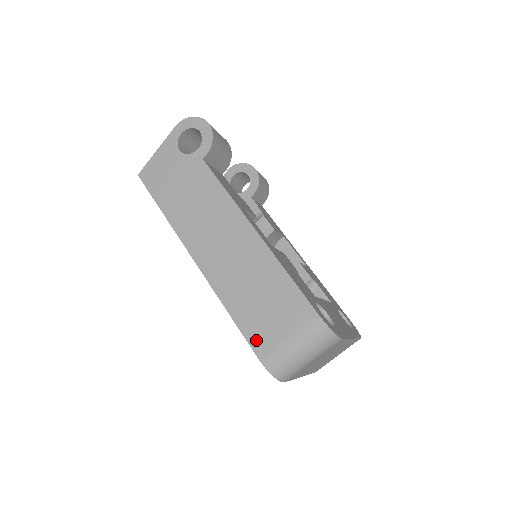
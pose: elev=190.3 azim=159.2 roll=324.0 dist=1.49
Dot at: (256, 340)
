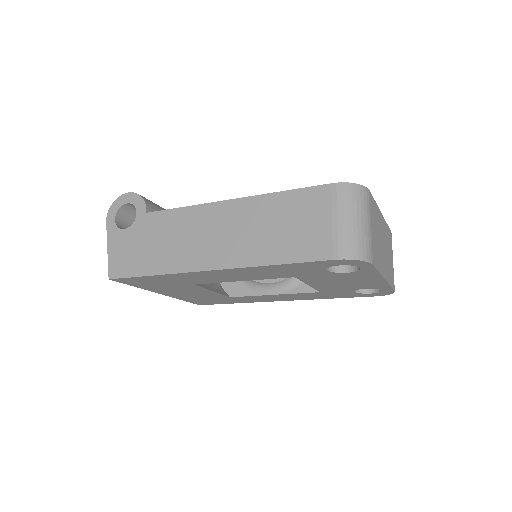
Dot at: (315, 252)
